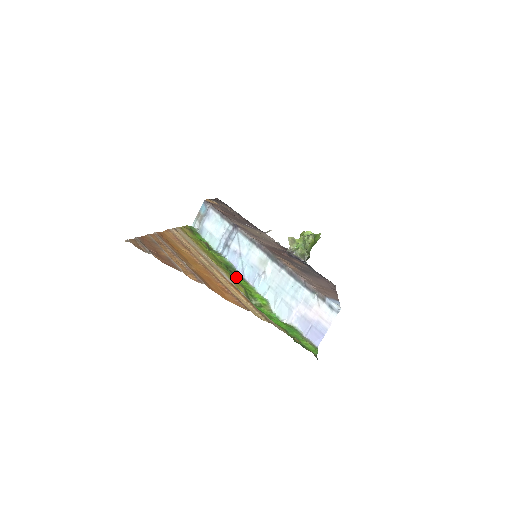
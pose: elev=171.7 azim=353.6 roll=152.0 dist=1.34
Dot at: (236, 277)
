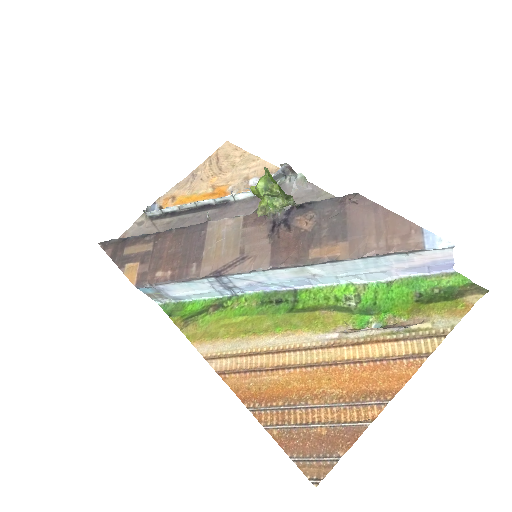
Dot at: (293, 300)
